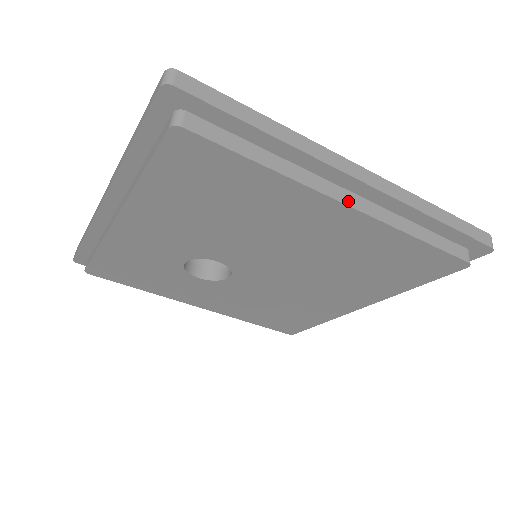
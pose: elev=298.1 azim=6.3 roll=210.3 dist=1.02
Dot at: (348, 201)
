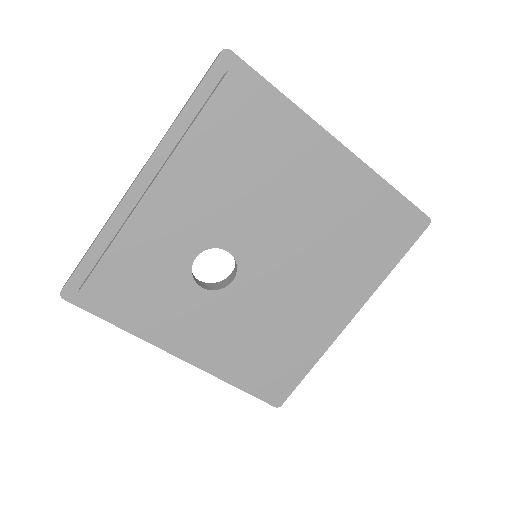
Dot at: (336, 154)
